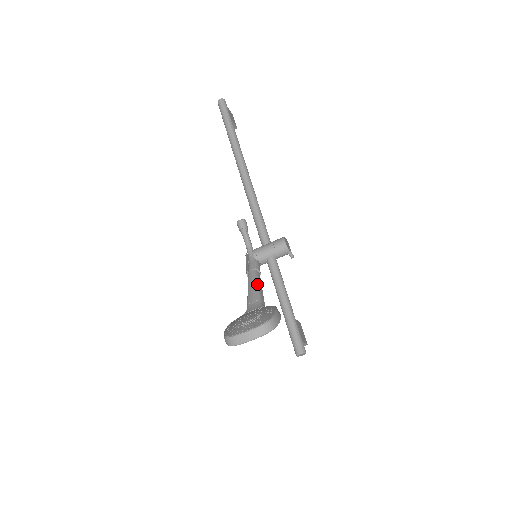
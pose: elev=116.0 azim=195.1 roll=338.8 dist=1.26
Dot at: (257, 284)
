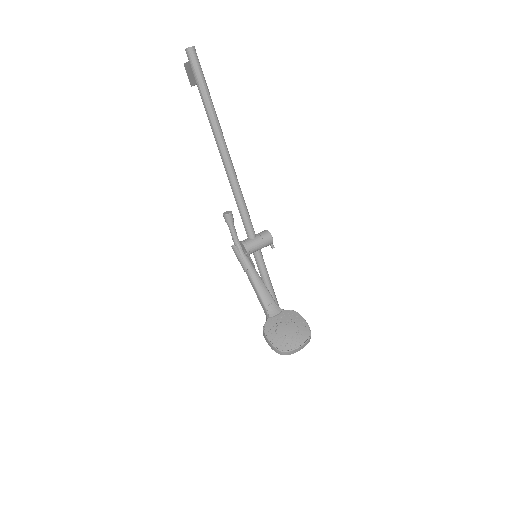
Dot at: (264, 284)
